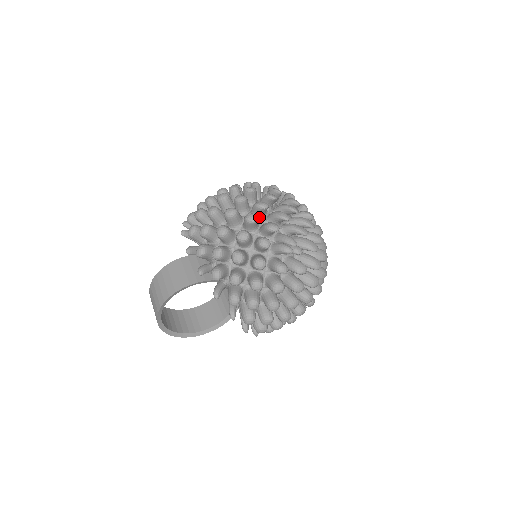
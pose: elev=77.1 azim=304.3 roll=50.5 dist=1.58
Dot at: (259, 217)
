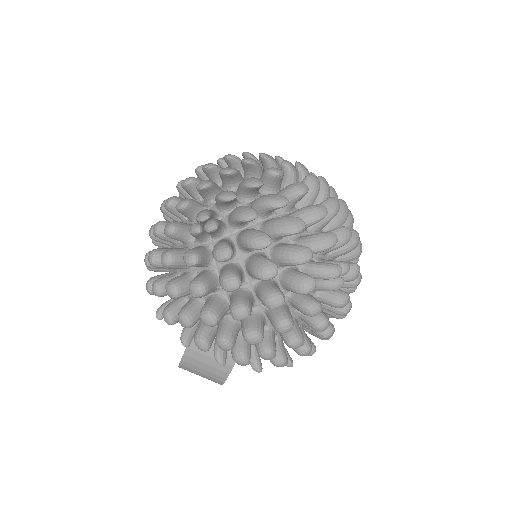
Dot at: occluded
